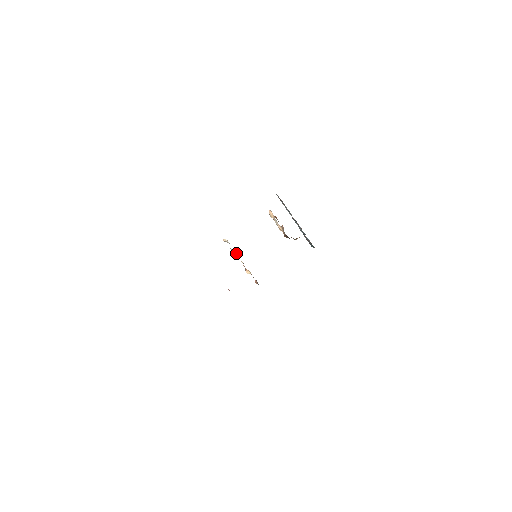
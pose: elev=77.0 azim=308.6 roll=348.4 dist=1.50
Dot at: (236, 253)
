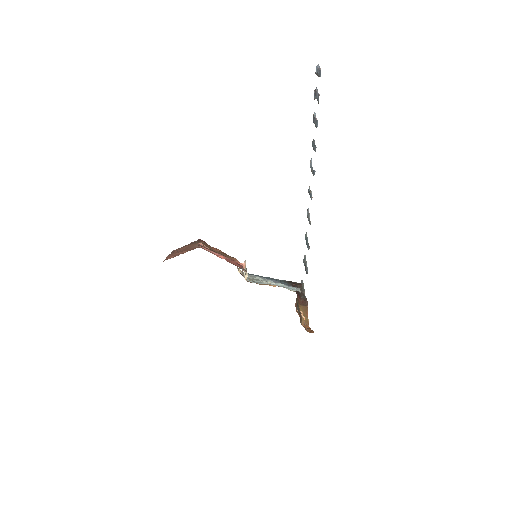
Dot at: occluded
